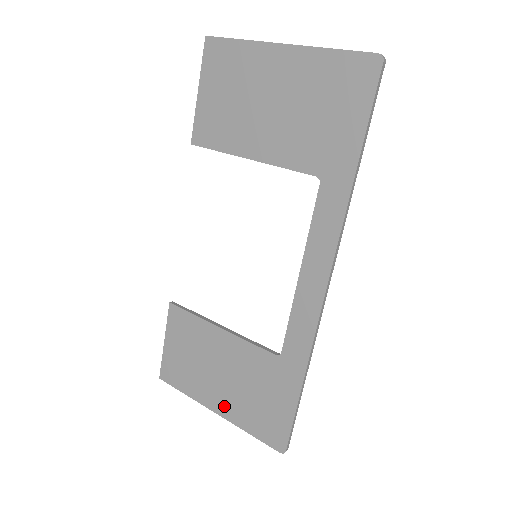
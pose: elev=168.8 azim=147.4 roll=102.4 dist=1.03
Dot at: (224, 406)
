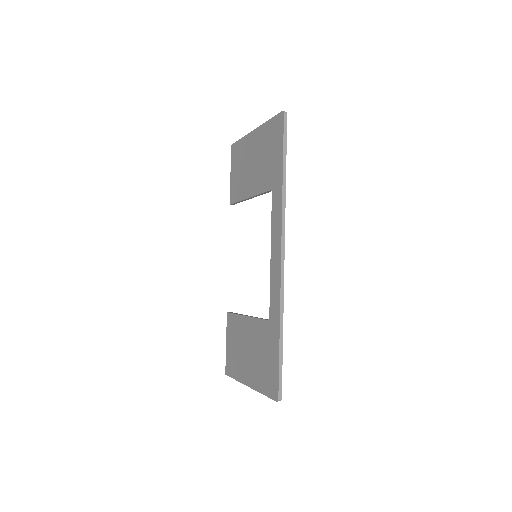
Dot at: (251, 378)
